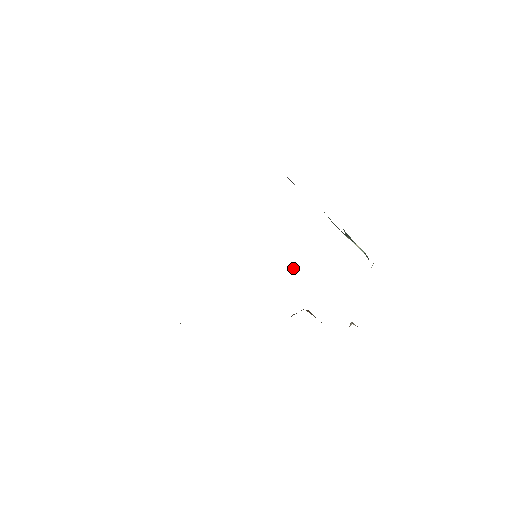
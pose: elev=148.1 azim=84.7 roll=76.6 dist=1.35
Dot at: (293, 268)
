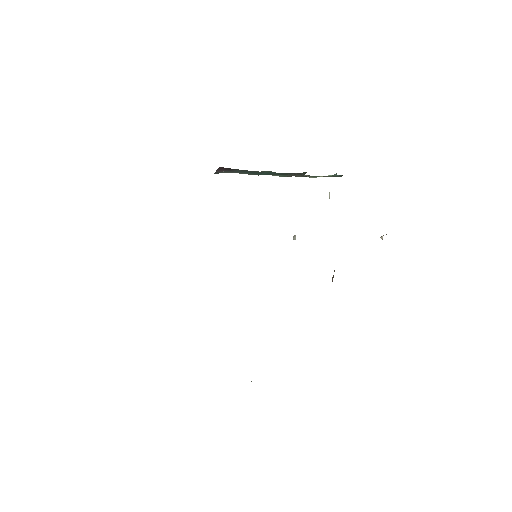
Dot at: (294, 237)
